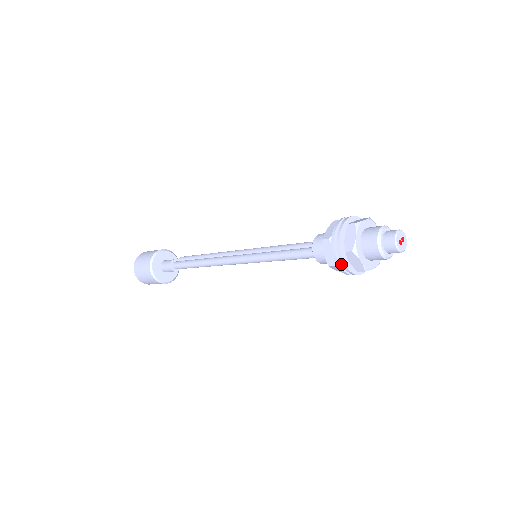
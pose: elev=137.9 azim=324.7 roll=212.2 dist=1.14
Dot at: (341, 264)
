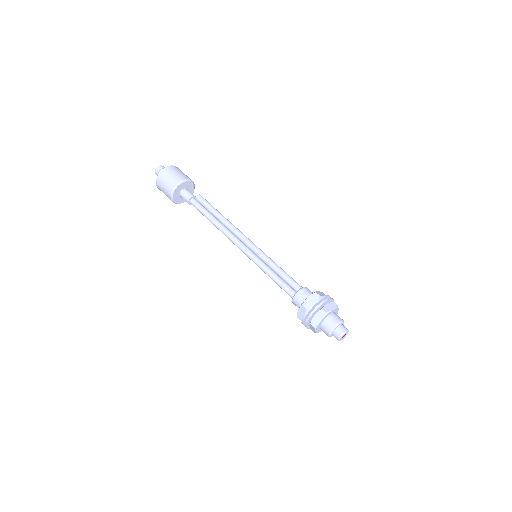
Dot at: (304, 323)
